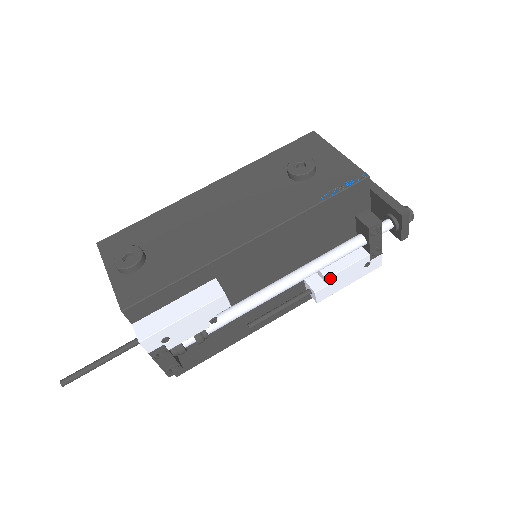
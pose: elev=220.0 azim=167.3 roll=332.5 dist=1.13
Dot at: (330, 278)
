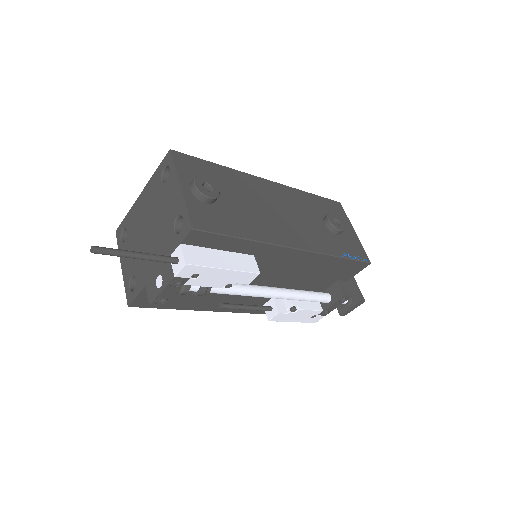
Dot at: (293, 310)
